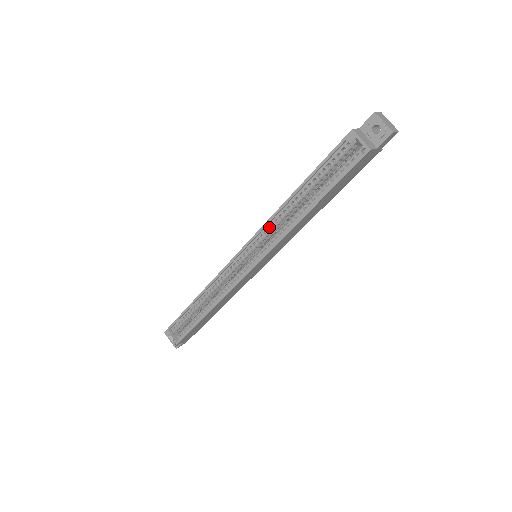
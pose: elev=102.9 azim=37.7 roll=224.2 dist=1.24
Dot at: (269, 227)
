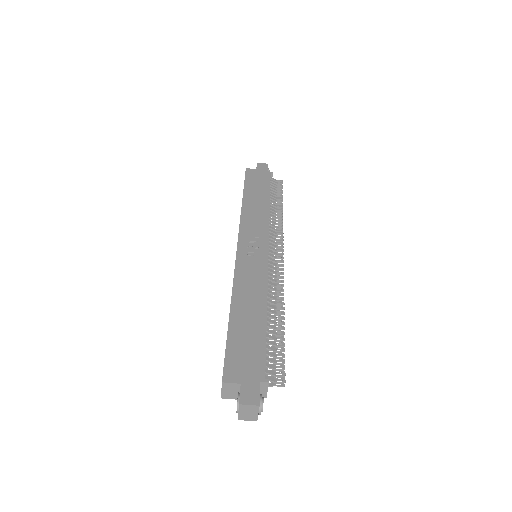
Dot at: (240, 278)
